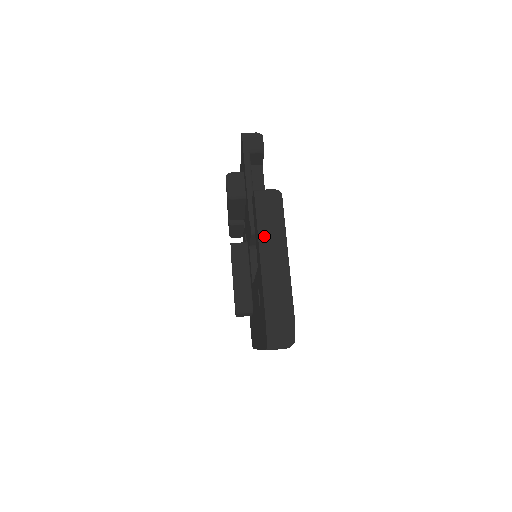
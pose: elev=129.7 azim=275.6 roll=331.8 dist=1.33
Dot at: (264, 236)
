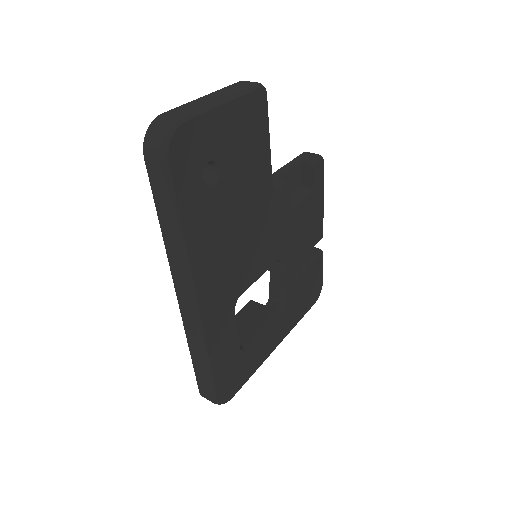
Dot at: (221, 91)
